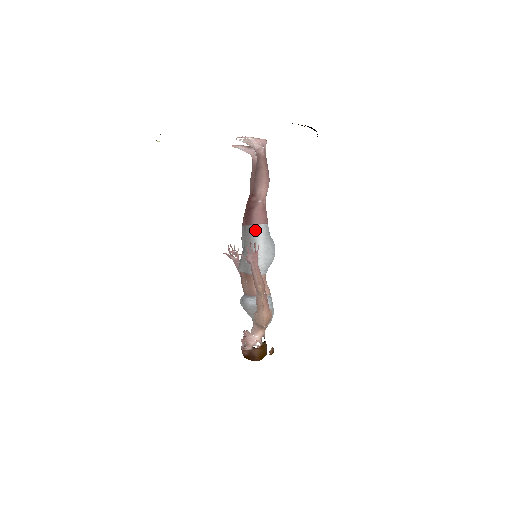
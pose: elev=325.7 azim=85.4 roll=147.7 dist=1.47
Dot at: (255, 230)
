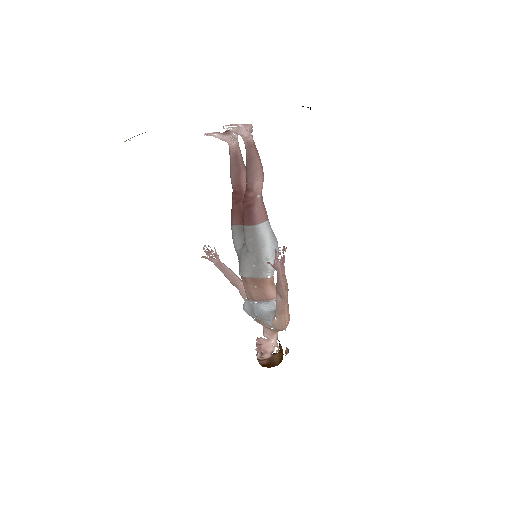
Dot at: (261, 229)
